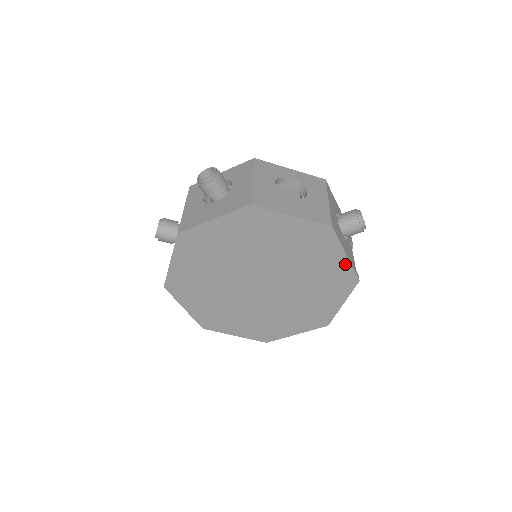
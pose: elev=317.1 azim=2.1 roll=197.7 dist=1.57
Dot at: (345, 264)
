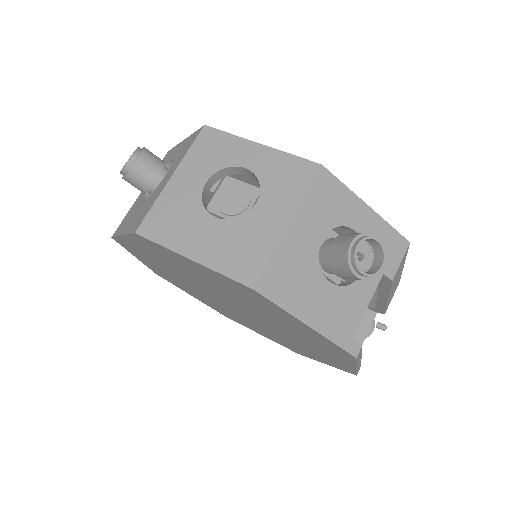
Dot at: (316, 333)
